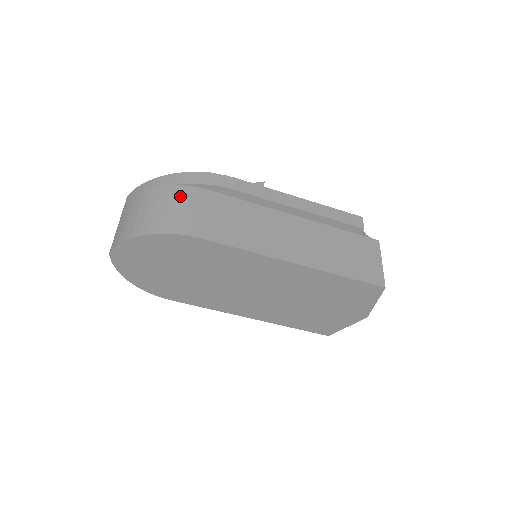
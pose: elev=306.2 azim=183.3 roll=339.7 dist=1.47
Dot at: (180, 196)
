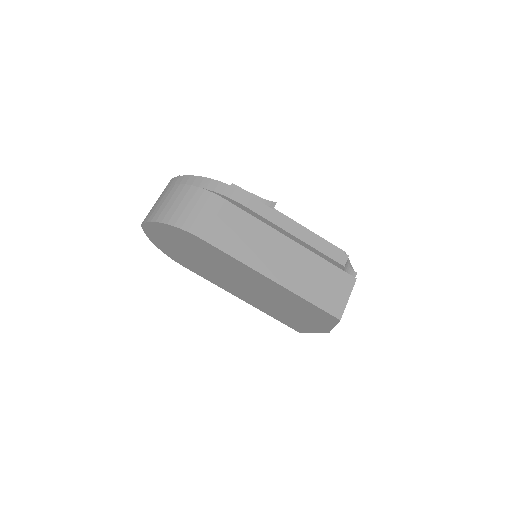
Dot at: (202, 199)
